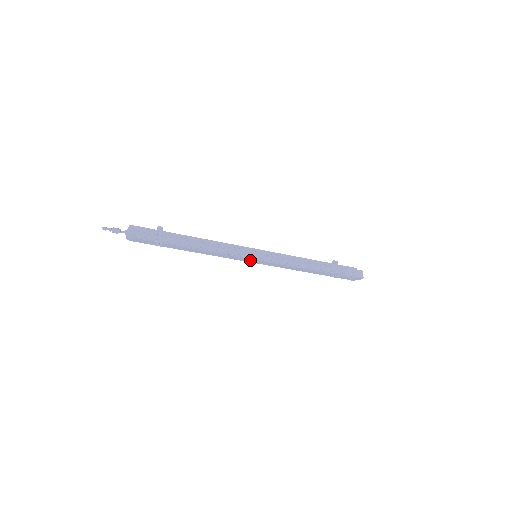
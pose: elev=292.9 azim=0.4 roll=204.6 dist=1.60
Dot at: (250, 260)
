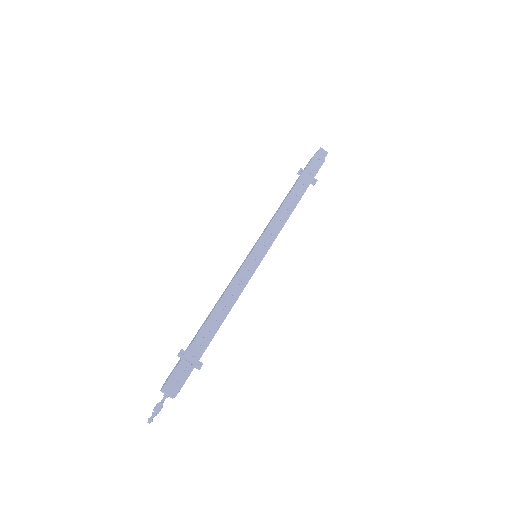
Dot at: occluded
